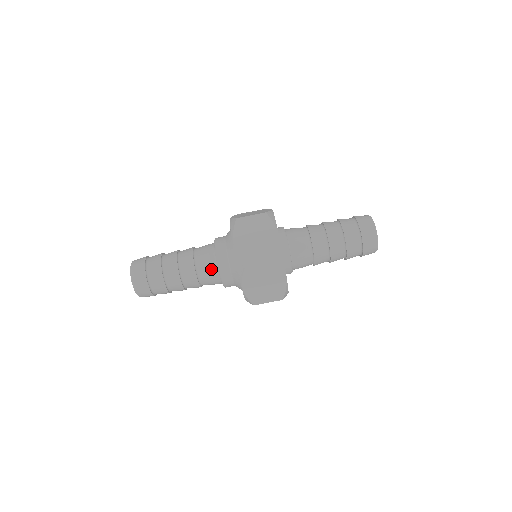
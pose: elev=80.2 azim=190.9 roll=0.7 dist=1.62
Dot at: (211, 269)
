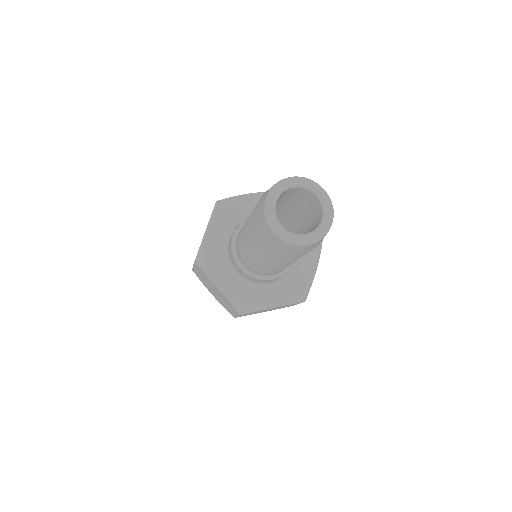
Dot at: occluded
